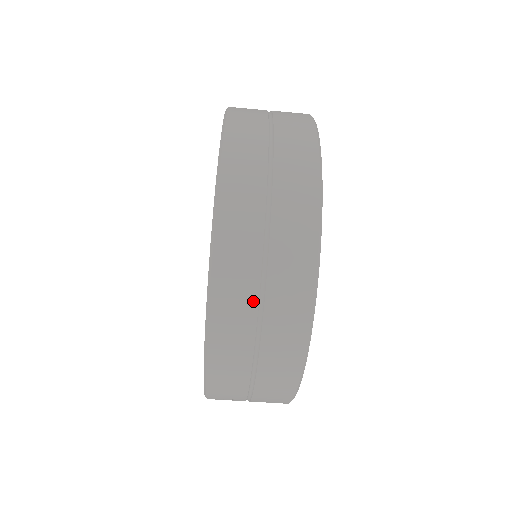
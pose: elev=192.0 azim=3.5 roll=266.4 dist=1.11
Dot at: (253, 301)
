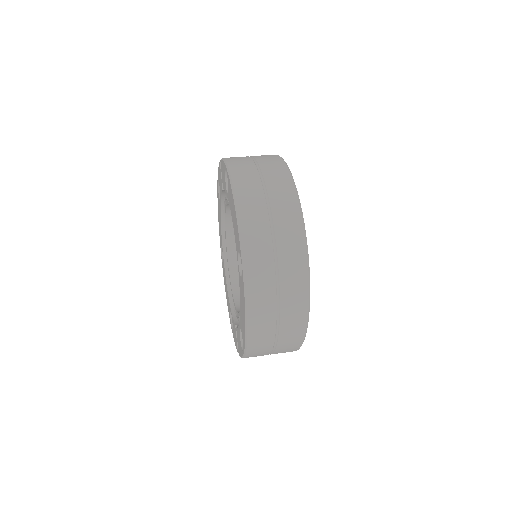
Dot at: (273, 314)
